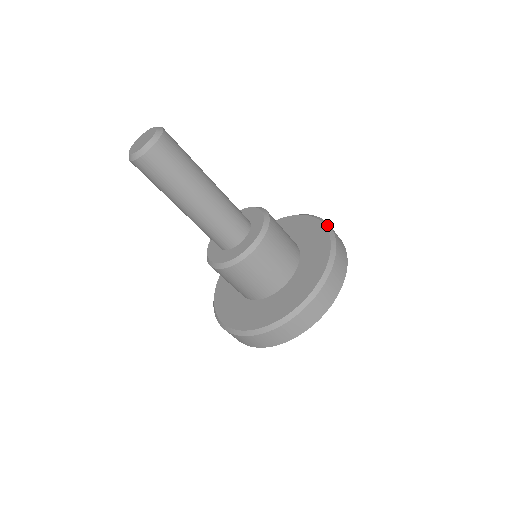
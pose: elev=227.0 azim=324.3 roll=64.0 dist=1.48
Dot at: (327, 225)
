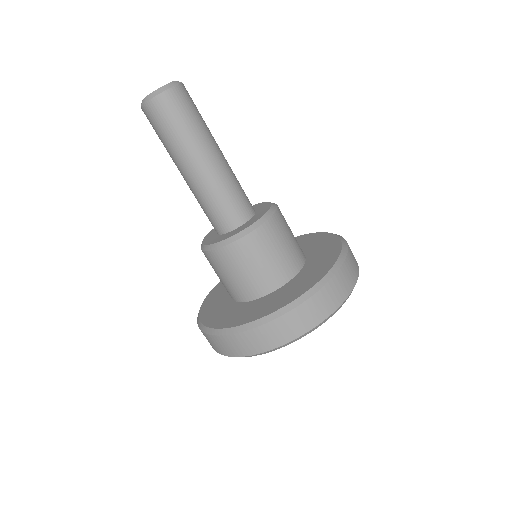
Dot at: (312, 233)
